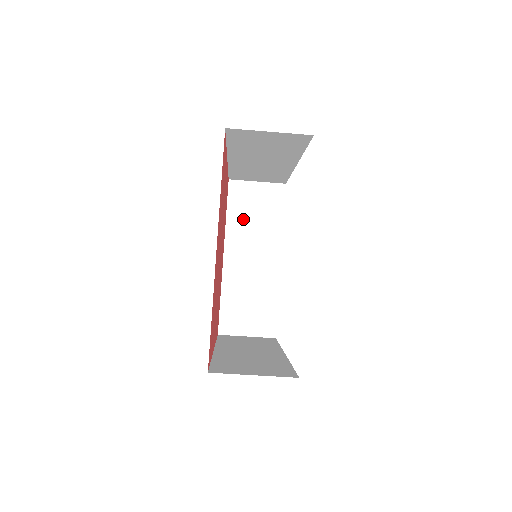
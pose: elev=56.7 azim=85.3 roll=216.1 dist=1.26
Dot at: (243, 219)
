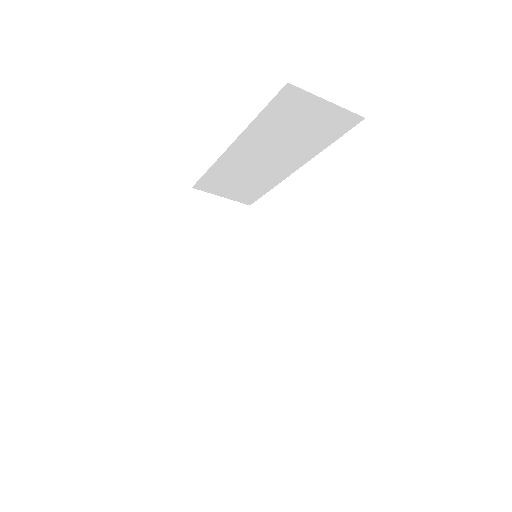
Dot at: (204, 233)
